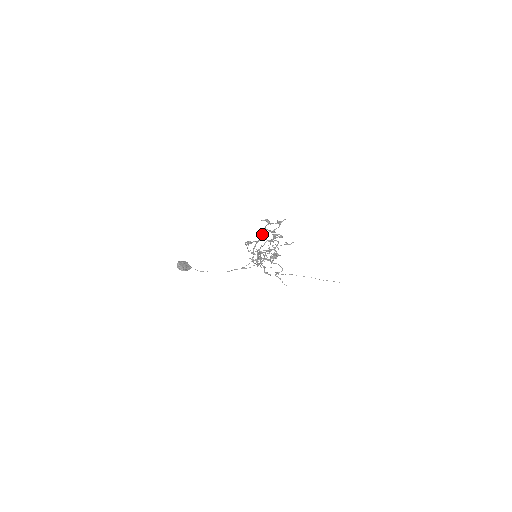
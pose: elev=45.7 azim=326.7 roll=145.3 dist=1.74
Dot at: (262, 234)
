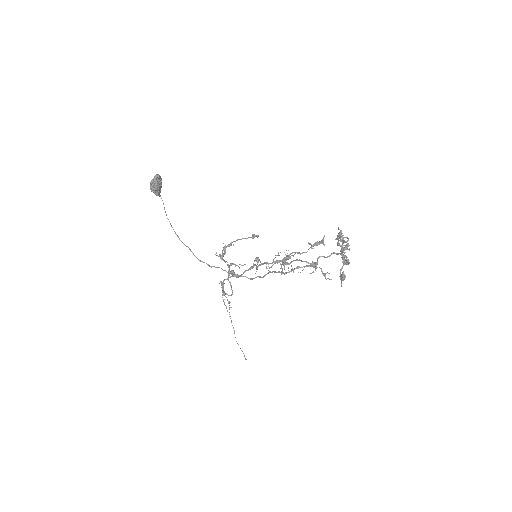
Dot at: occluded
